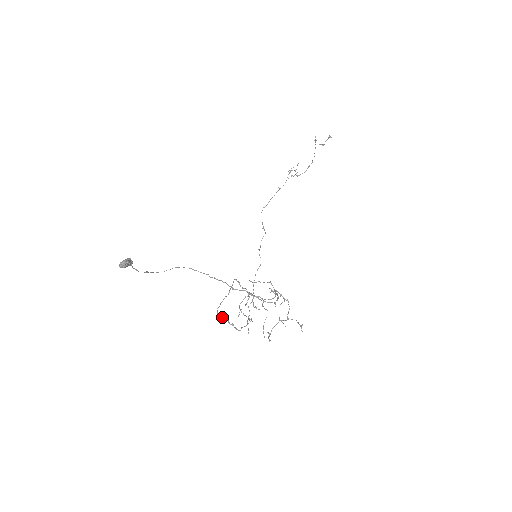
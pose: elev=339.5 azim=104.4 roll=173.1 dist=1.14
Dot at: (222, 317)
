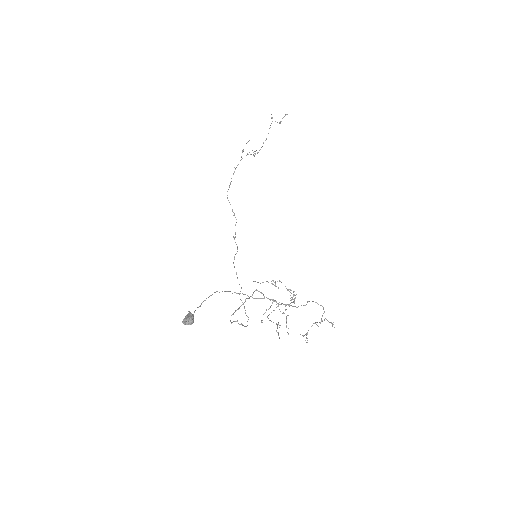
Dot at: (233, 321)
